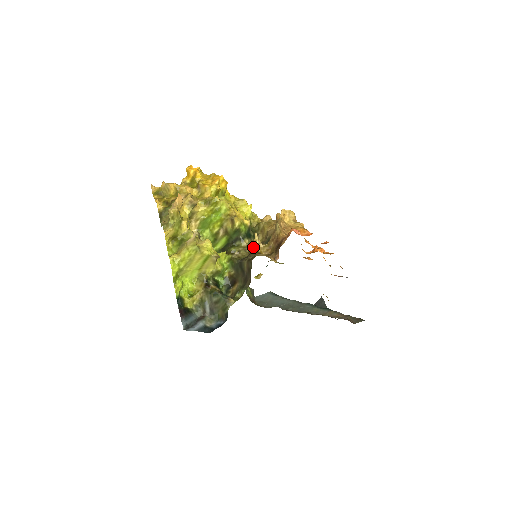
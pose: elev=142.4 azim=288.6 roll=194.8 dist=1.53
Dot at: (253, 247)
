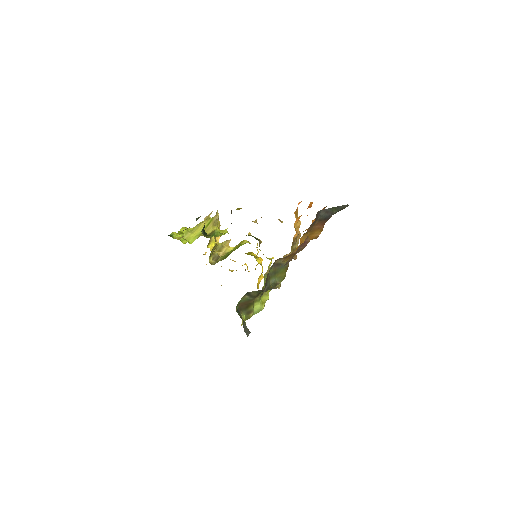
Dot at: occluded
